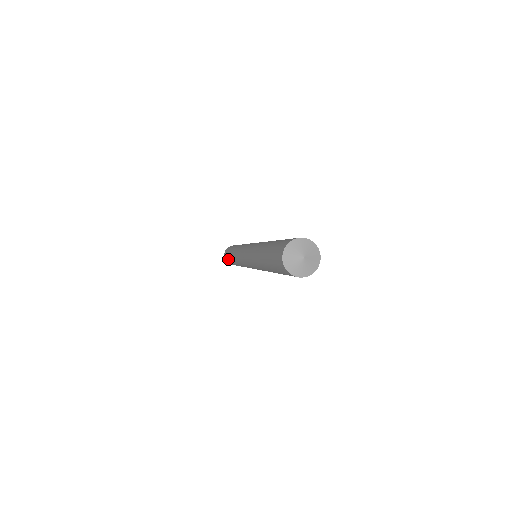
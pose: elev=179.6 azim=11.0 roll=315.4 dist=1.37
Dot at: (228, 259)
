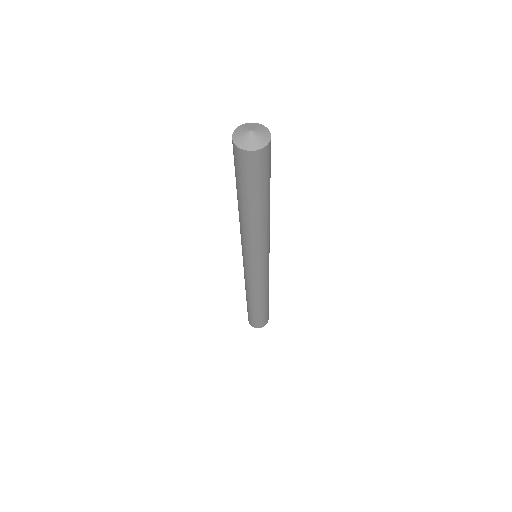
Dot at: occluded
